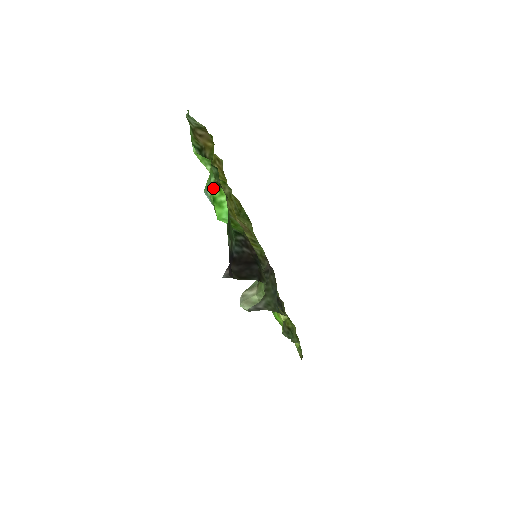
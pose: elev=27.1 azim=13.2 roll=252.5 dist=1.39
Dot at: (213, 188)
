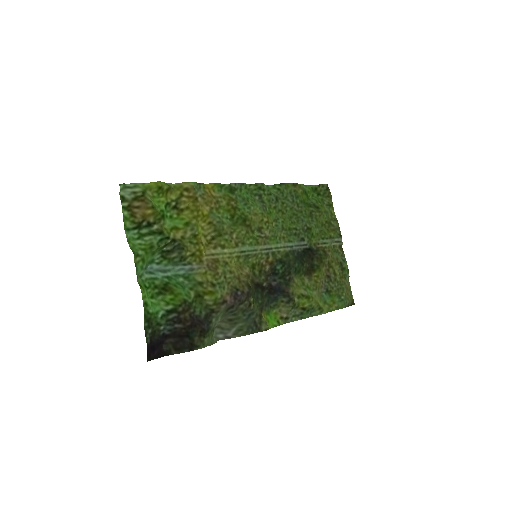
Dot at: (140, 280)
